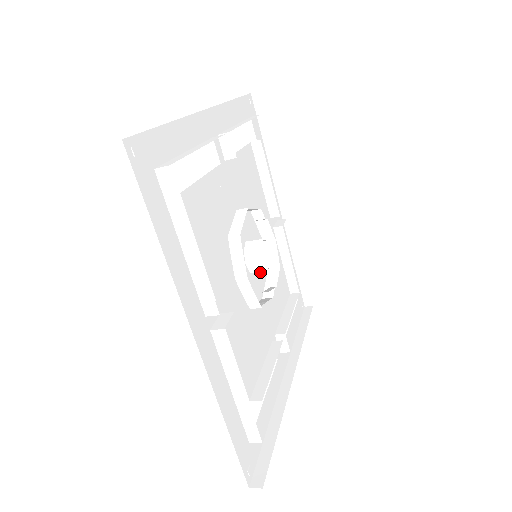
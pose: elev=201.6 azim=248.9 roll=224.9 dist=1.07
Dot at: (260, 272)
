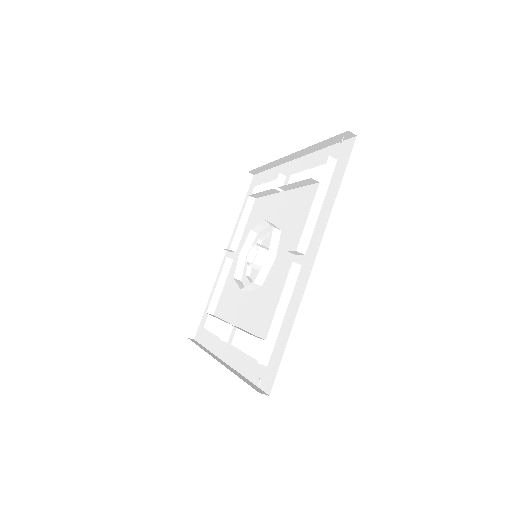
Dot at: occluded
